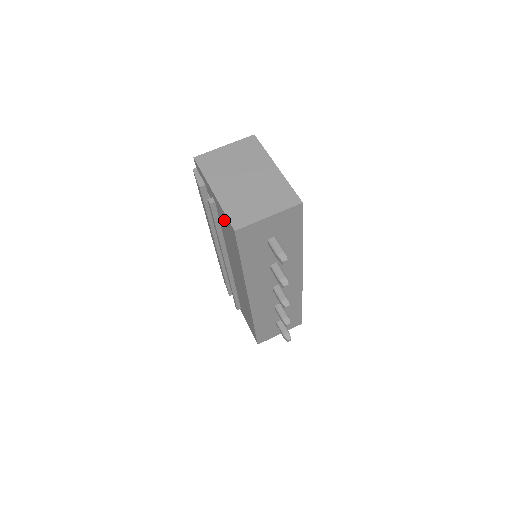
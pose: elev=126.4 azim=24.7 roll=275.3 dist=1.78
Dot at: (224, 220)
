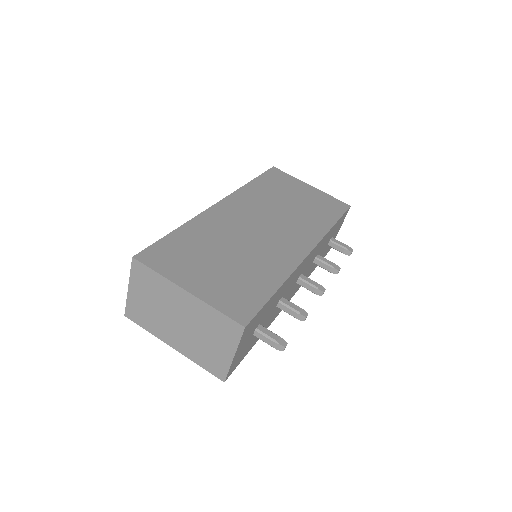
Dot at: occluded
